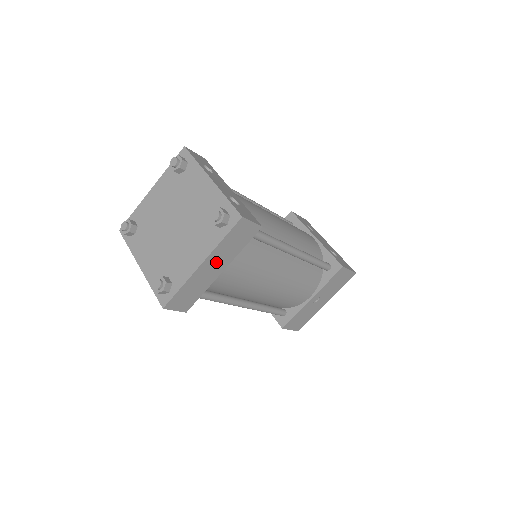
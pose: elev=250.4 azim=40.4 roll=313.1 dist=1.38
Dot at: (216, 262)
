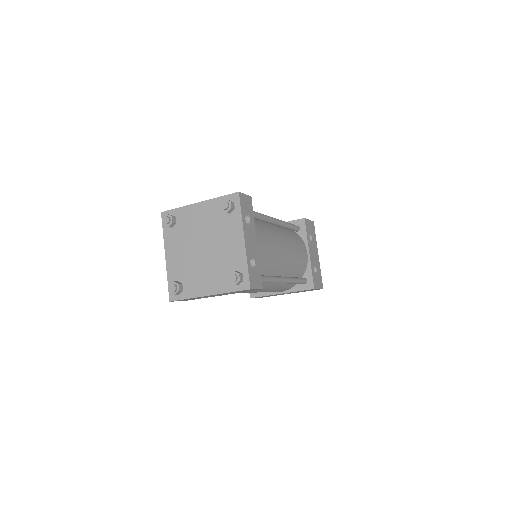
Dot at: occluded
